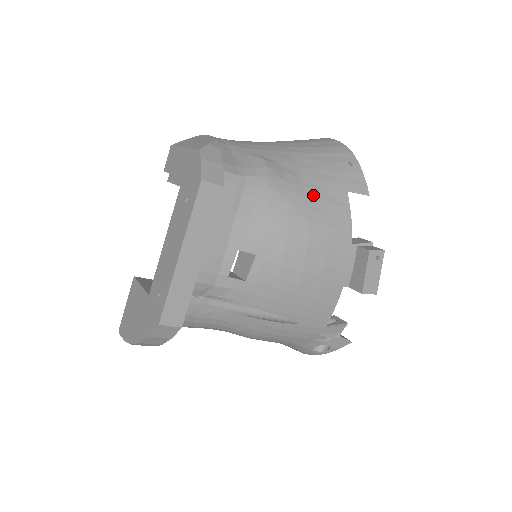
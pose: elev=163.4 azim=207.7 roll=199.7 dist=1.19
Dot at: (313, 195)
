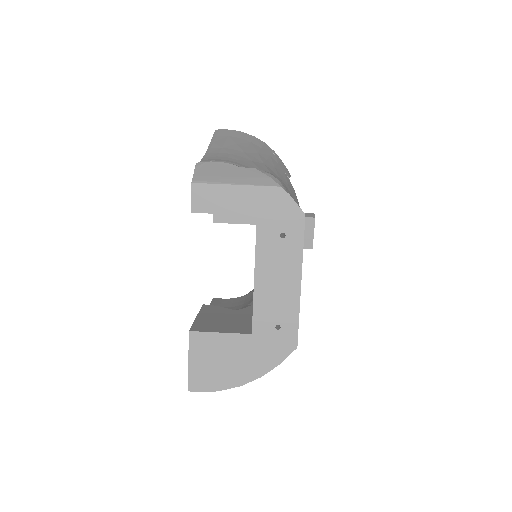
Dot at: (290, 191)
